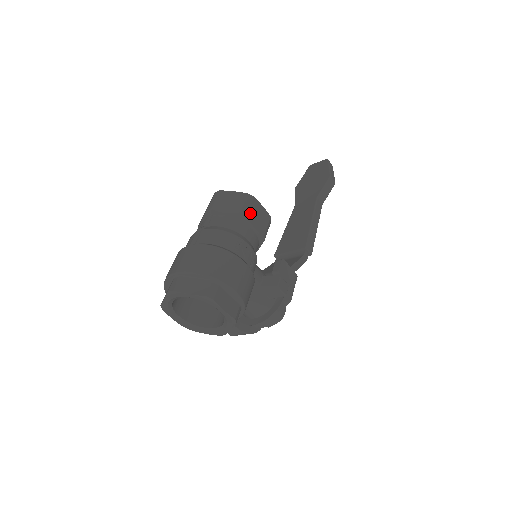
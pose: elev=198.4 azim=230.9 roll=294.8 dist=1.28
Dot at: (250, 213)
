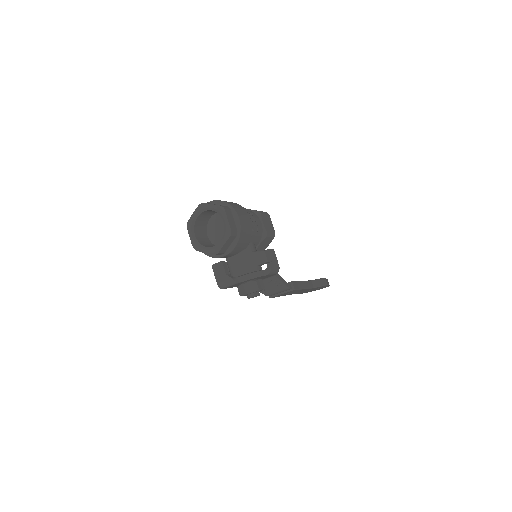
Dot at: (264, 216)
